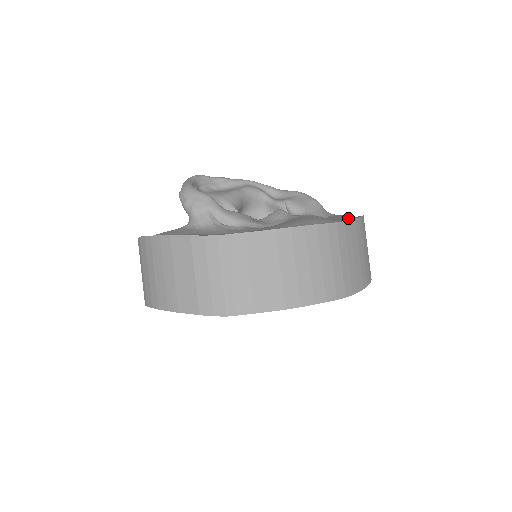
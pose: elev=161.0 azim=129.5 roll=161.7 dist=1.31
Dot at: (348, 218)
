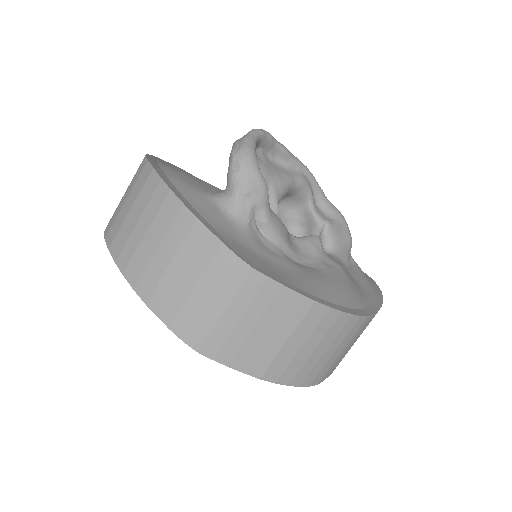
Dot at: (371, 294)
